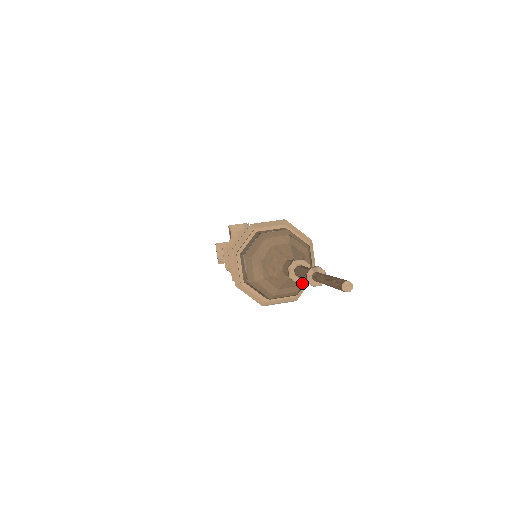
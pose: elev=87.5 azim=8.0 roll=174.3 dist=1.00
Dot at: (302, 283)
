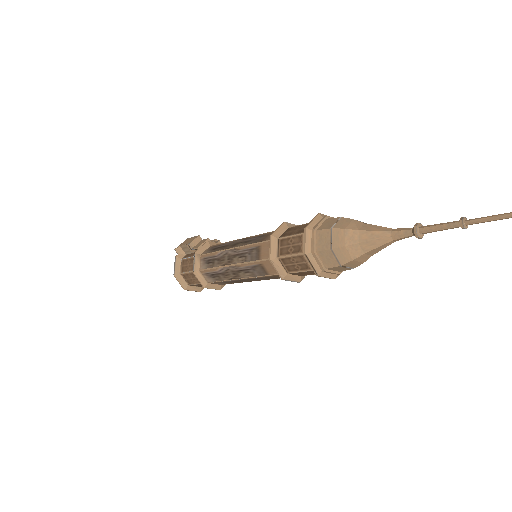
Dot at: (360, 260)
